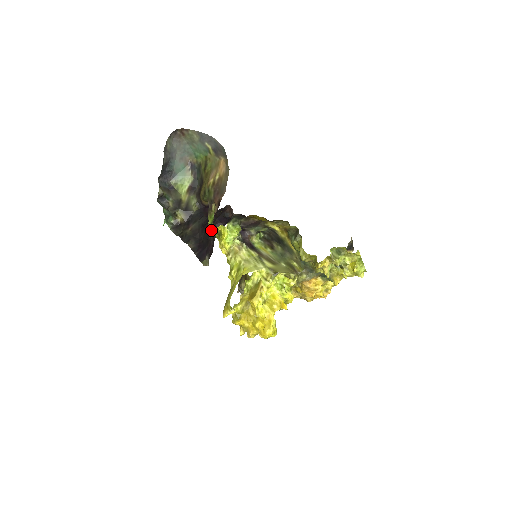
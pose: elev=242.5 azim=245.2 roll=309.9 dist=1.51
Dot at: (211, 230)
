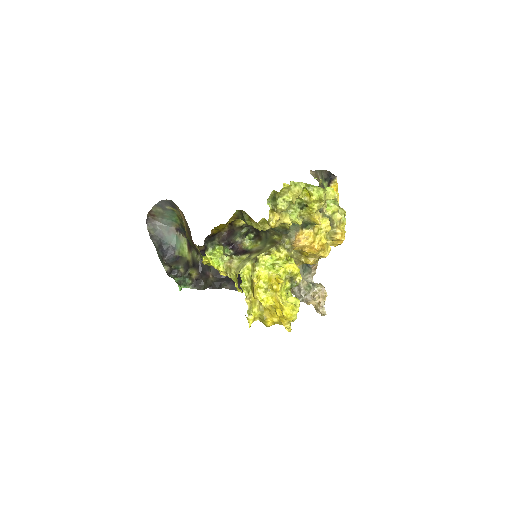
Dot at: occluded
